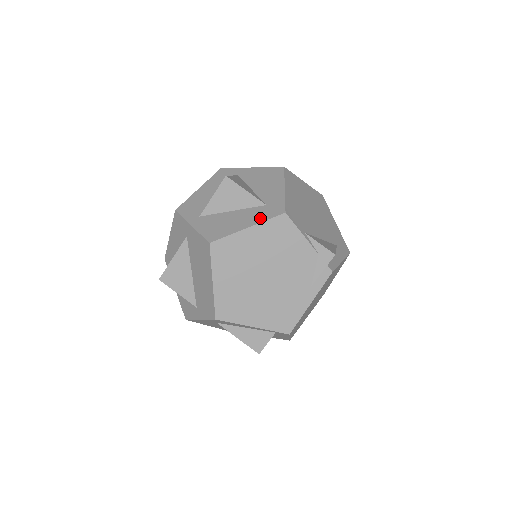
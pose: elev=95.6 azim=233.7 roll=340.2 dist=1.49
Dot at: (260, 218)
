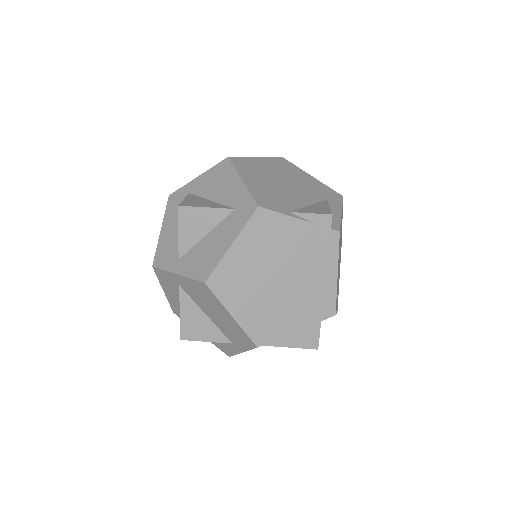
Dot at: (237, 227)
